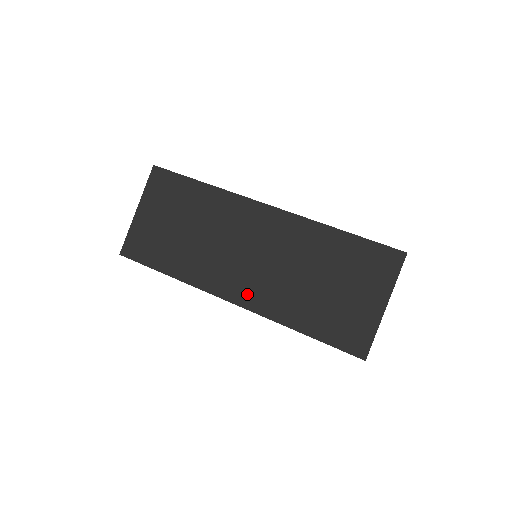
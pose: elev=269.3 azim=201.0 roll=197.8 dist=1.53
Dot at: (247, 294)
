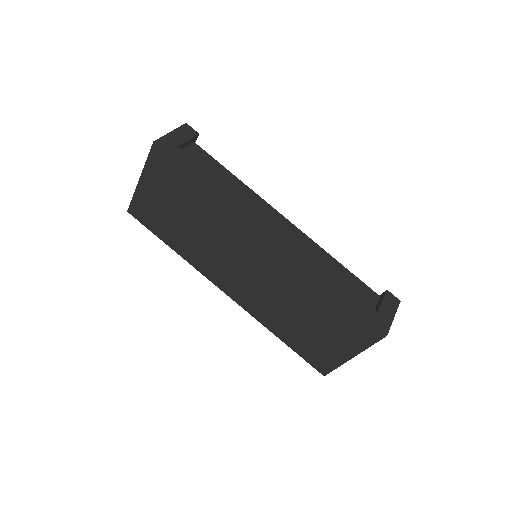
Dot at: (239, 295)
